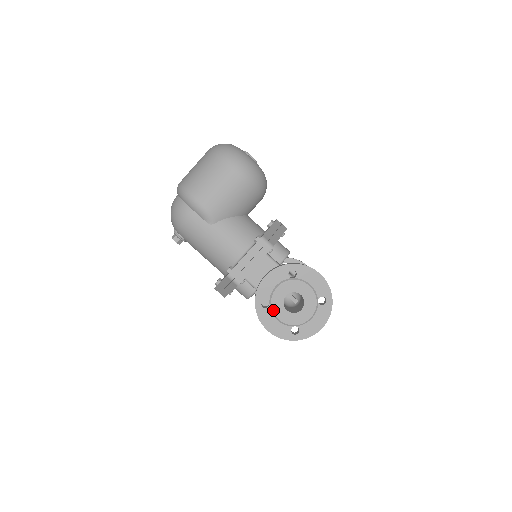
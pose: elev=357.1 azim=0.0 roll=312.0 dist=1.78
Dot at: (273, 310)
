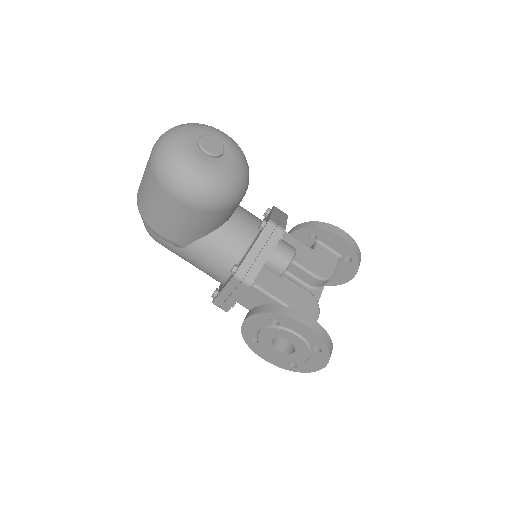
Dot at: (263, 348)
